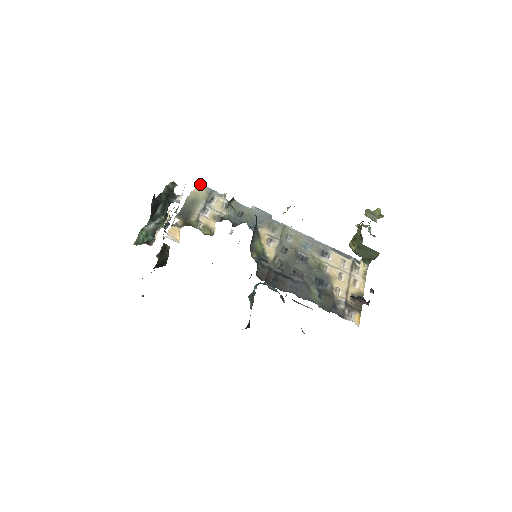
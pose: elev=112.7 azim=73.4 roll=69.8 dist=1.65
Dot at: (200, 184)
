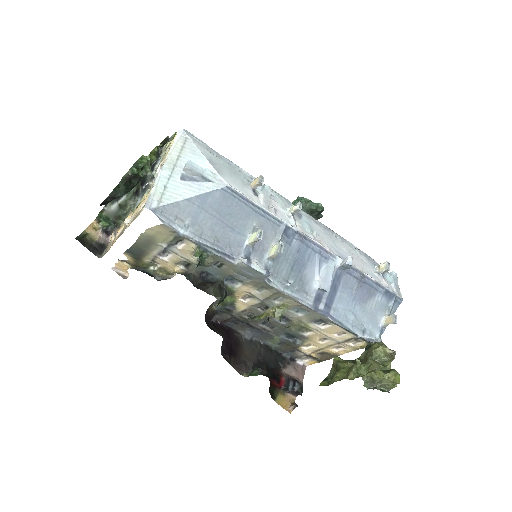
Dot at: occluded
